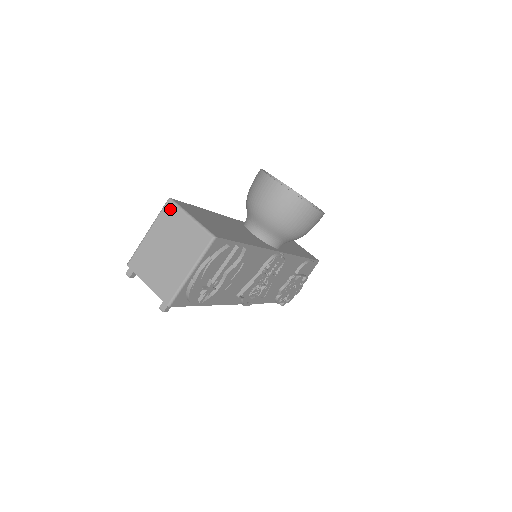
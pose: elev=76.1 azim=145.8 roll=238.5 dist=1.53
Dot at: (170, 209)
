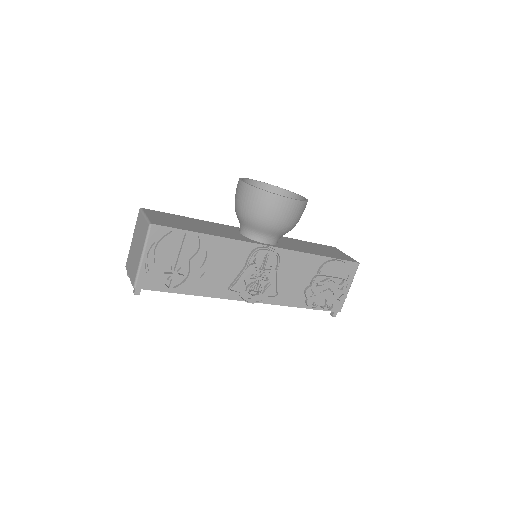
Dot at: (139, 215)
